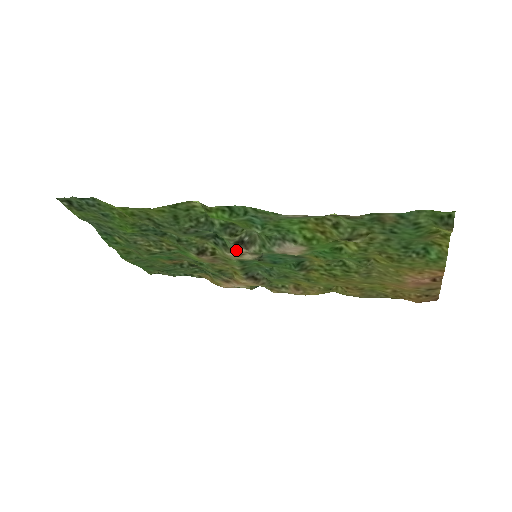
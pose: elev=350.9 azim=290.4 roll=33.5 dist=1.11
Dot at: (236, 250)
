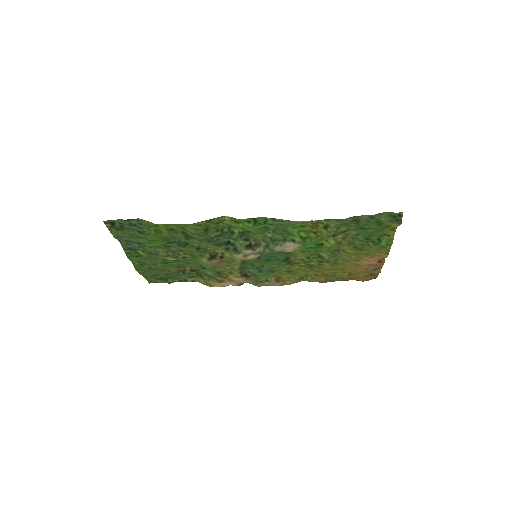
Dot at: (244, 252)
